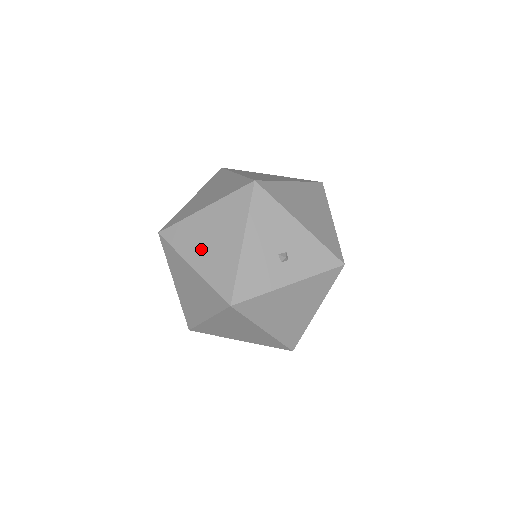
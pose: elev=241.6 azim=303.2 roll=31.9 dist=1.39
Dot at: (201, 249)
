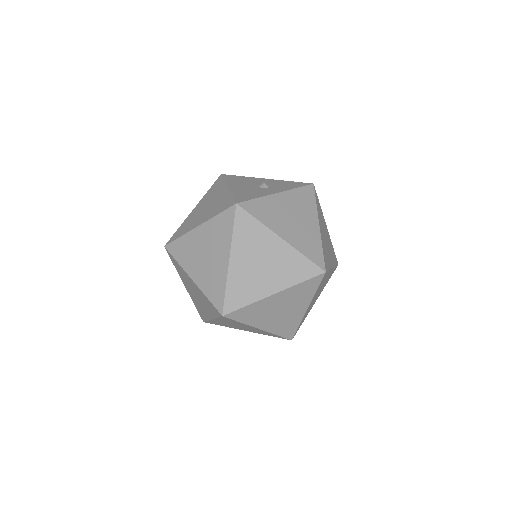
Dot at: (200, 216)
